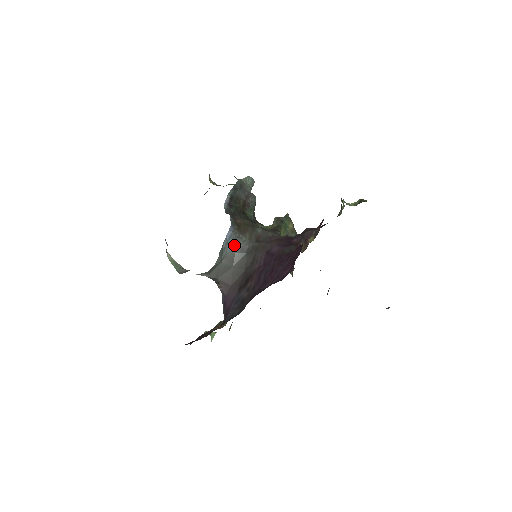
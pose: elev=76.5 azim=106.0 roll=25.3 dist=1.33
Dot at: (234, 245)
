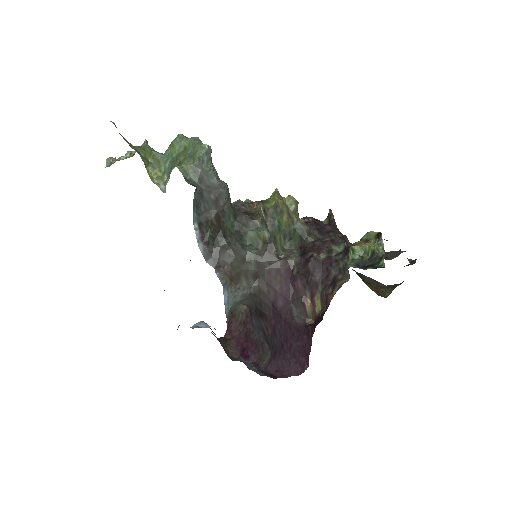
Dot at: (235, 300)
